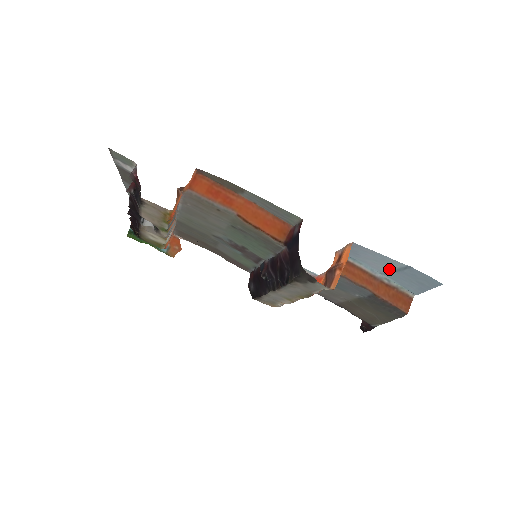
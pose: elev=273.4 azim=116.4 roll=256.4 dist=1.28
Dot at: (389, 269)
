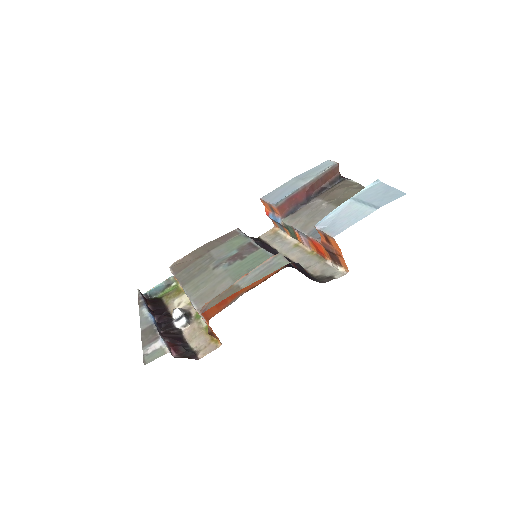
Dot at: (359, 205)
